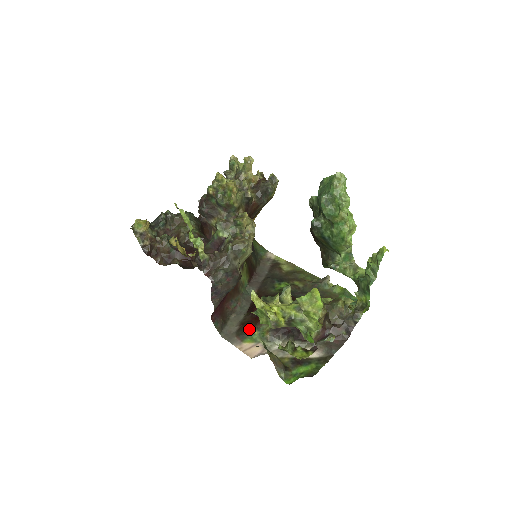
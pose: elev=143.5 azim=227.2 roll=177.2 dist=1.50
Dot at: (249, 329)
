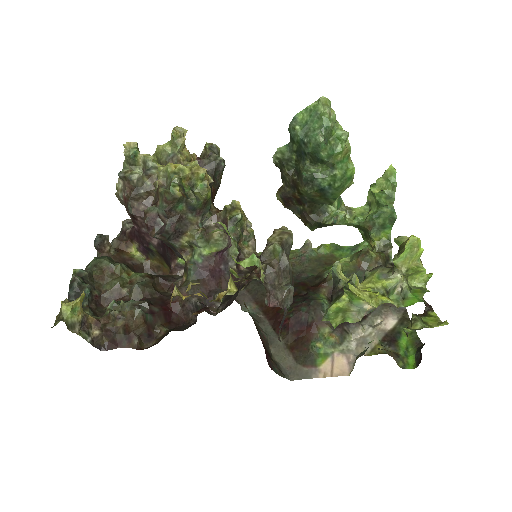
Dot at: (308, 347)
